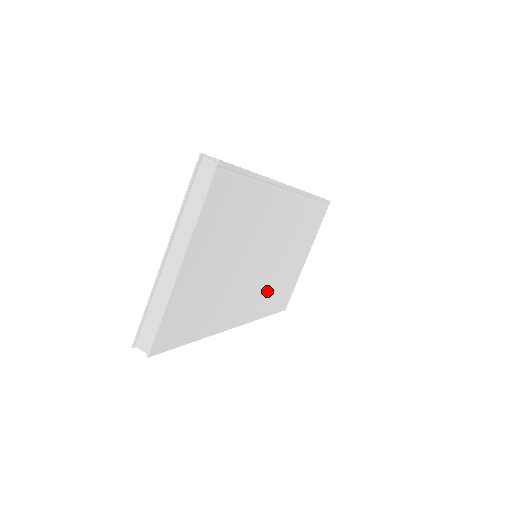
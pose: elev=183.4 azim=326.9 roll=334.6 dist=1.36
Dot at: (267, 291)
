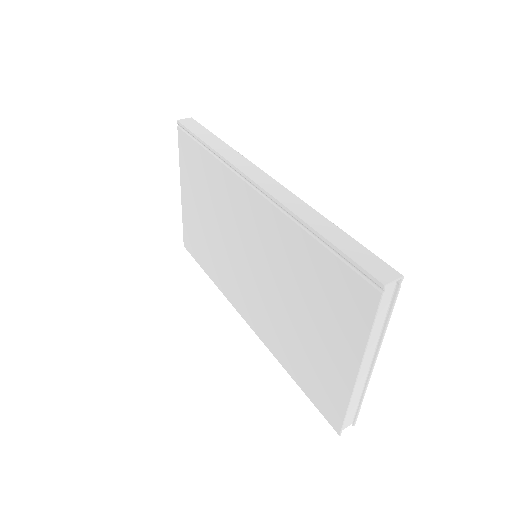
Dot at: occluded
